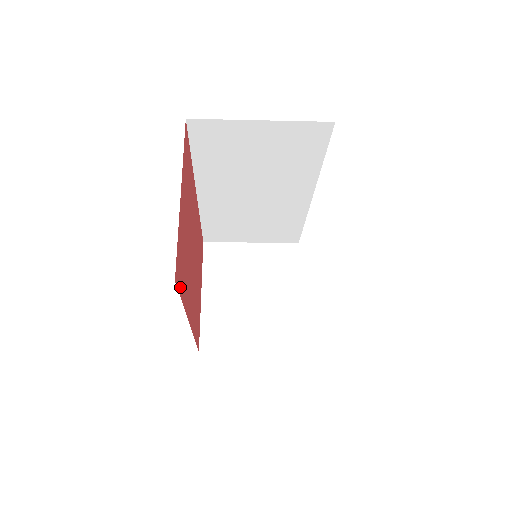
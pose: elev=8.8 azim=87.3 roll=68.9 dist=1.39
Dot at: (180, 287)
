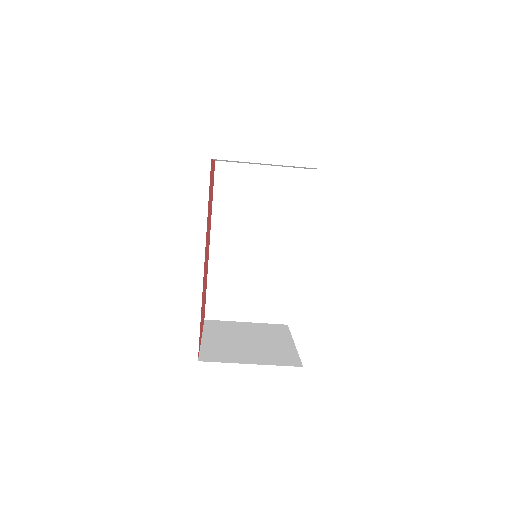
Dot at: (209, 188)
